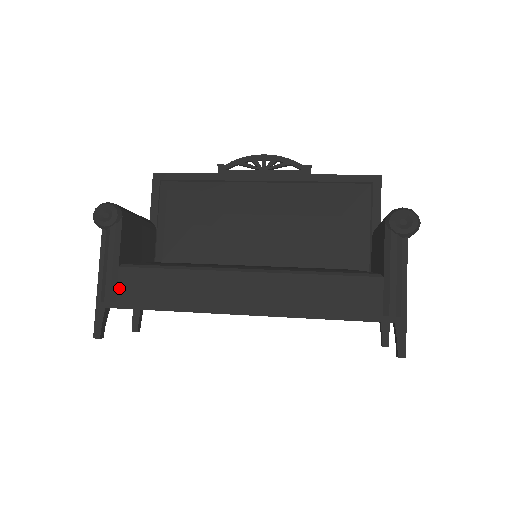
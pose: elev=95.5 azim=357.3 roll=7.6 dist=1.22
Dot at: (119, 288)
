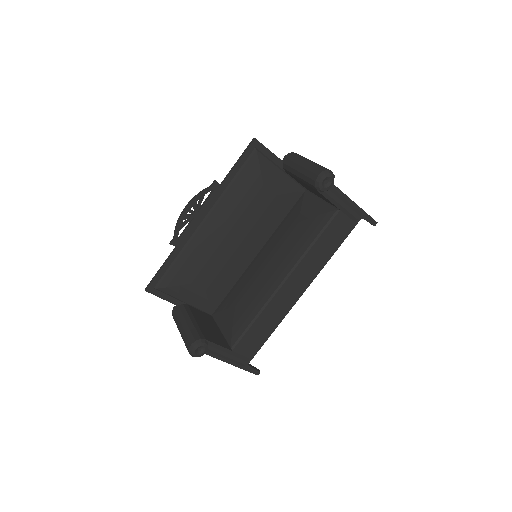
Dot at: (243, 354)
